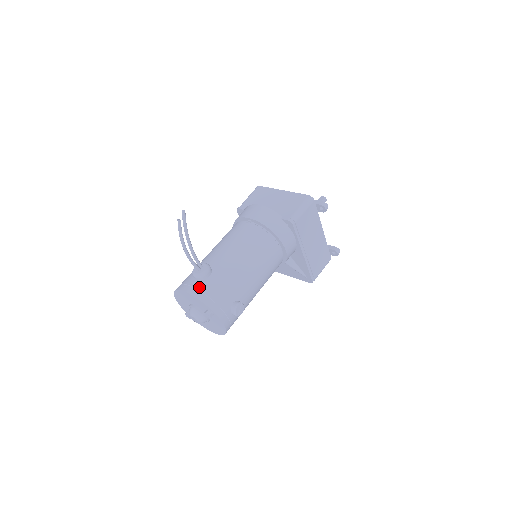
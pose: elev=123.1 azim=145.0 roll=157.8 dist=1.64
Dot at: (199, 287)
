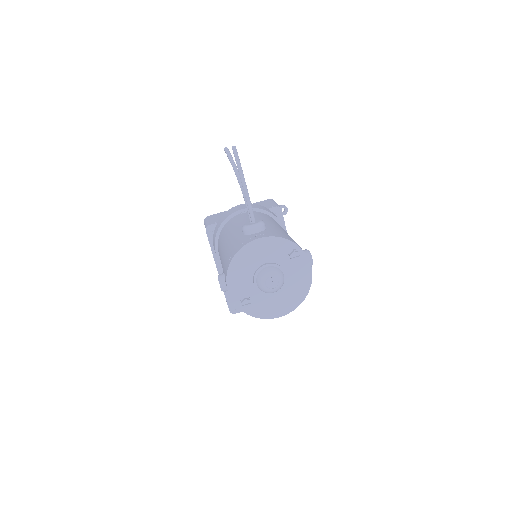
Dot at: (268, 233)
